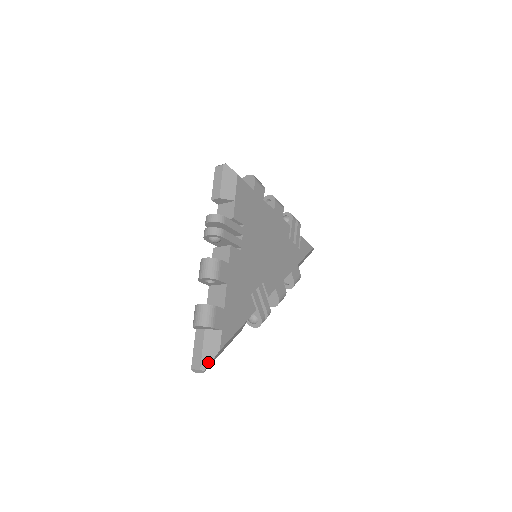
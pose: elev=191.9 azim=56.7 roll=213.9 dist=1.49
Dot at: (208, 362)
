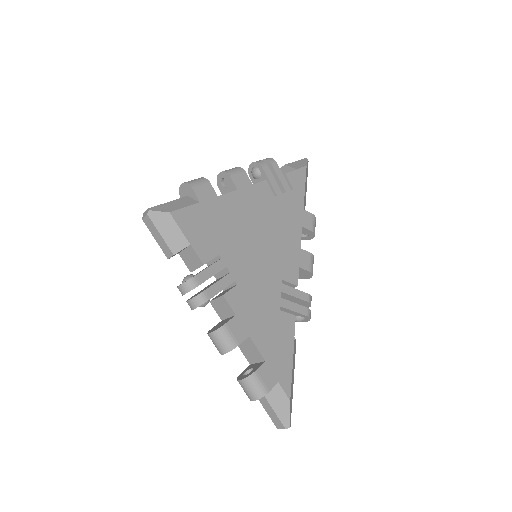
Dot at: (287, 418)
